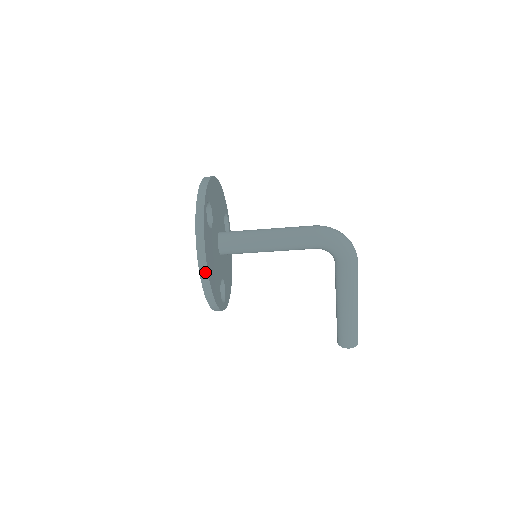
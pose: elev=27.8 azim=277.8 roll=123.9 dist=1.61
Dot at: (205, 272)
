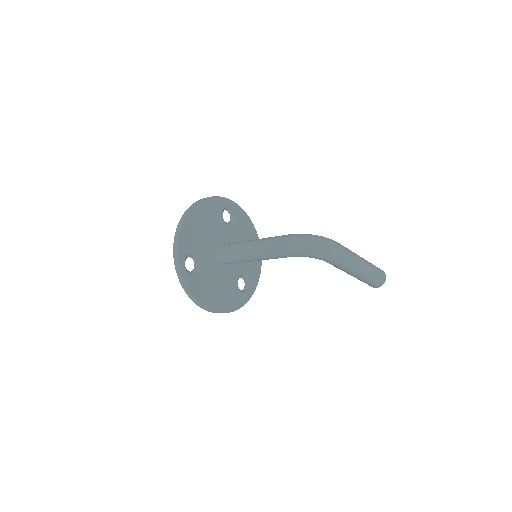
Dot at: (209, 310)
